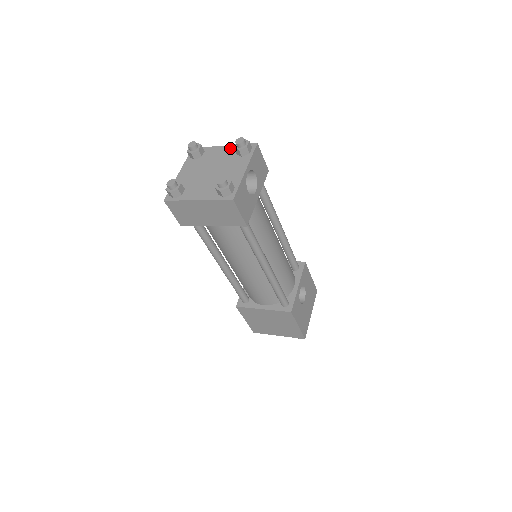
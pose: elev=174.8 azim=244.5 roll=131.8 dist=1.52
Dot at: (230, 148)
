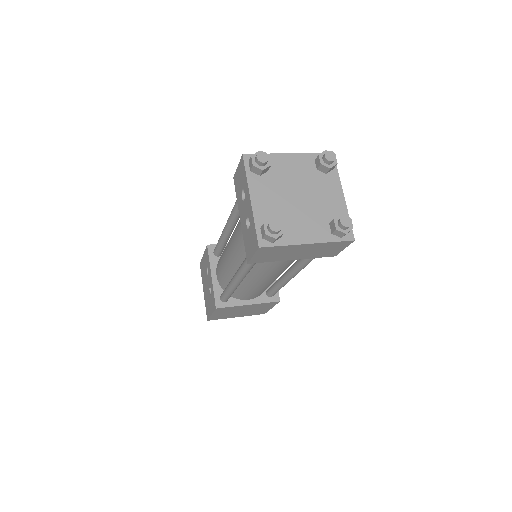
Dot at: (302, 159)
